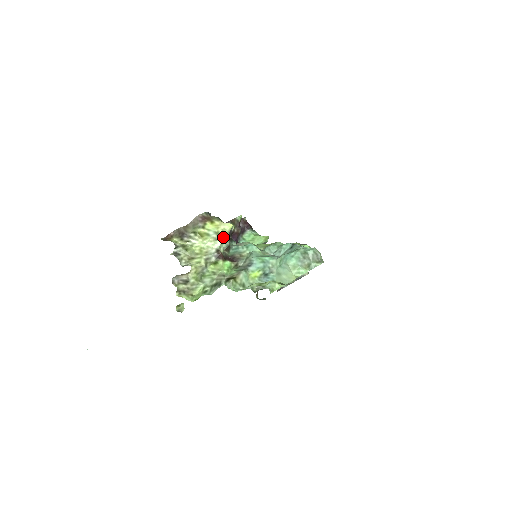
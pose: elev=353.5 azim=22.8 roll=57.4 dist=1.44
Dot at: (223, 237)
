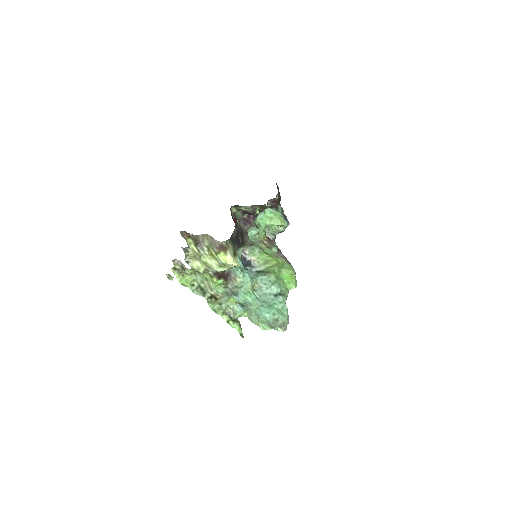
Dot at: (227, 267)
